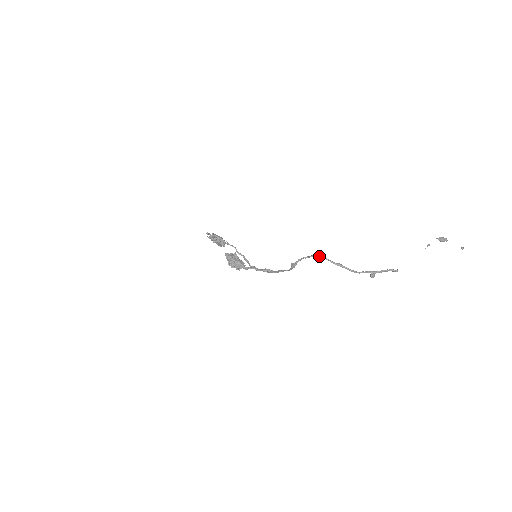
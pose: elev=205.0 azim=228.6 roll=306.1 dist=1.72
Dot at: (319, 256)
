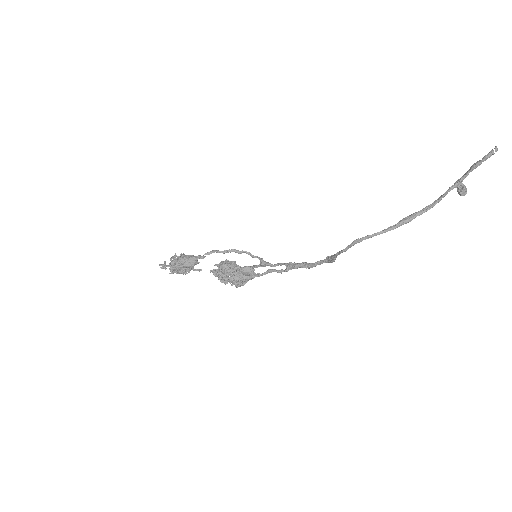
Dot at: (365, 239)
